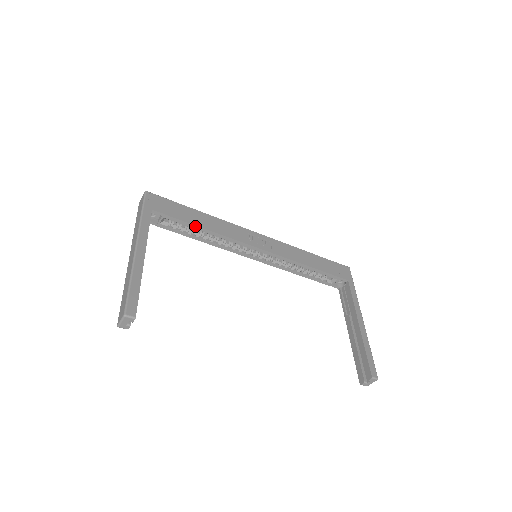
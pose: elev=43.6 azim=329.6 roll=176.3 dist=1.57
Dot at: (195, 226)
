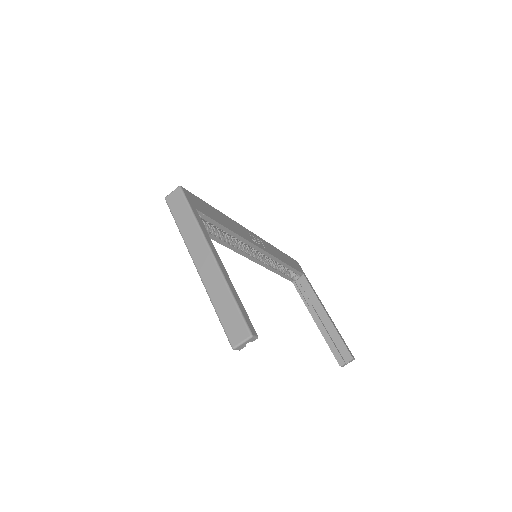
Dot at: (224, 227)
